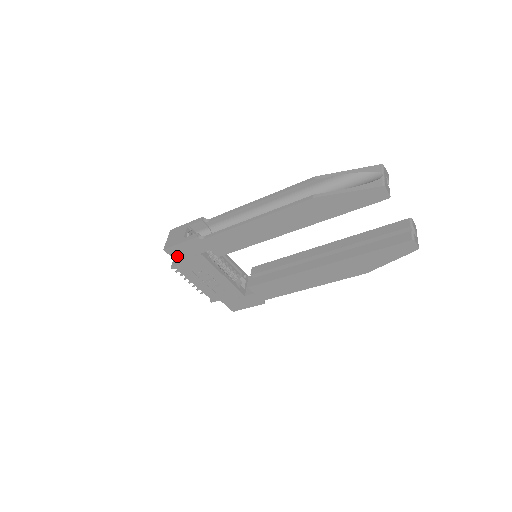
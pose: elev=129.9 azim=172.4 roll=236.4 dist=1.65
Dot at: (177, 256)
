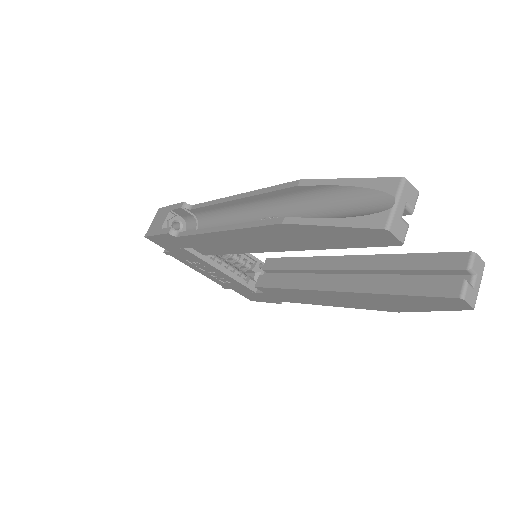
Dot at: (162, 245)
